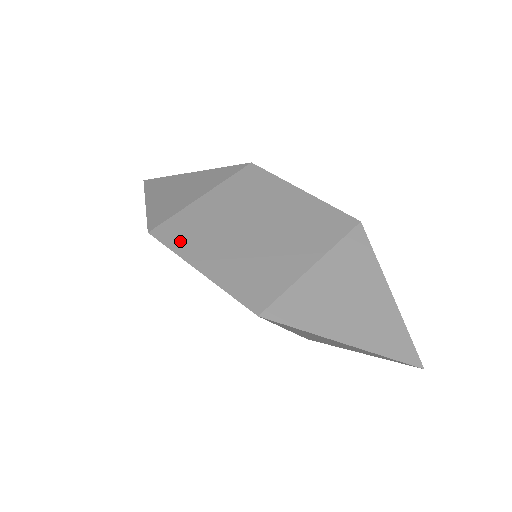
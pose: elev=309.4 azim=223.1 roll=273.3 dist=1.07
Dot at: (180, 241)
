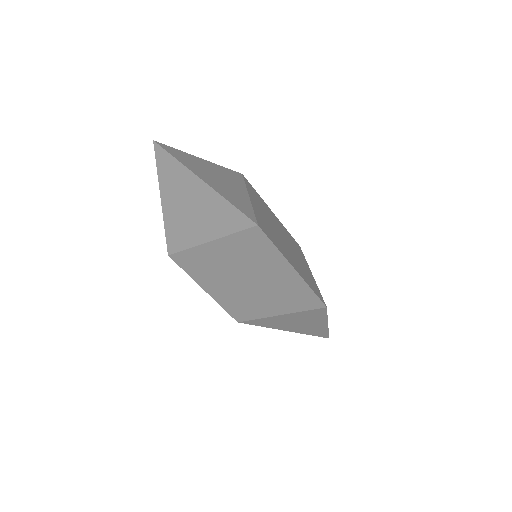
Dot at: (273, 240)
